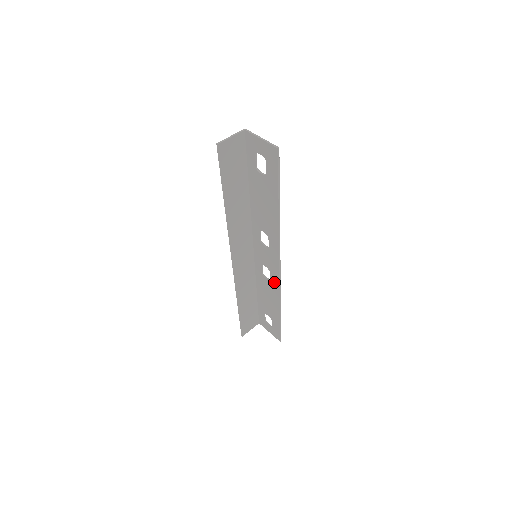
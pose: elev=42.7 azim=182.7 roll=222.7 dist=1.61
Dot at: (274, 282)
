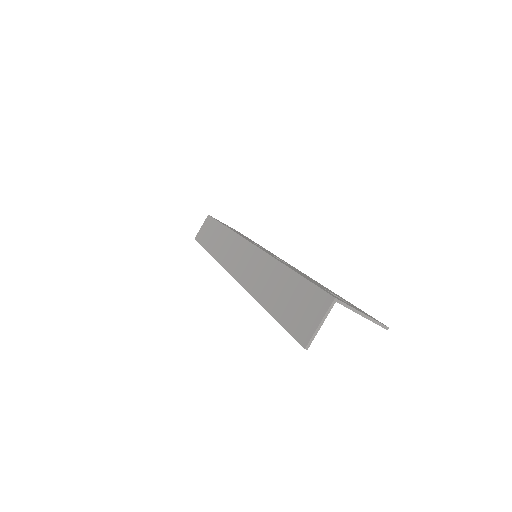
Dot at: occluded
